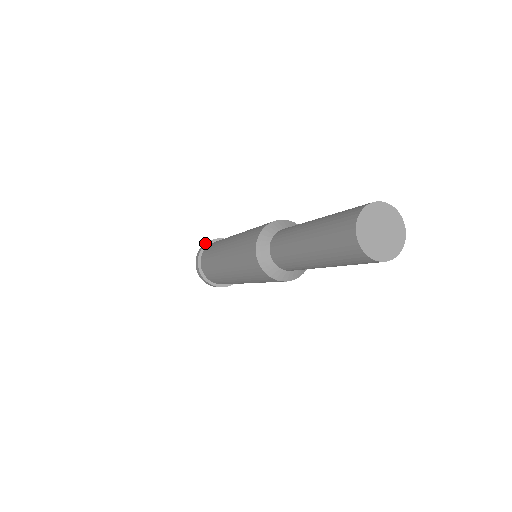
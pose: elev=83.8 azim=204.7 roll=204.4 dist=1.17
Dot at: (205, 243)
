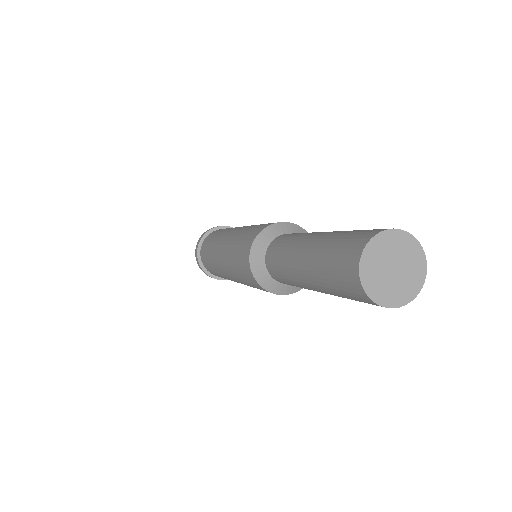
Dot at: occluded
